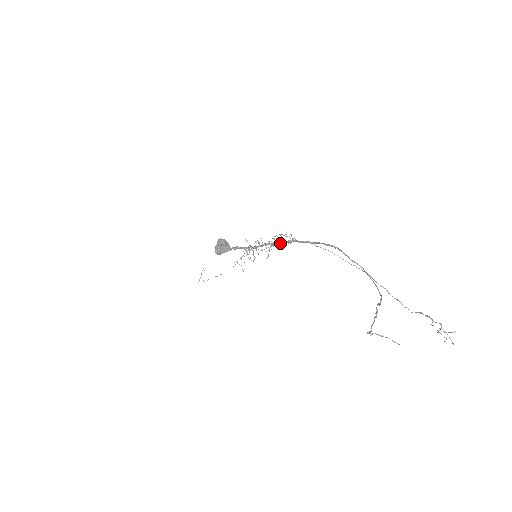
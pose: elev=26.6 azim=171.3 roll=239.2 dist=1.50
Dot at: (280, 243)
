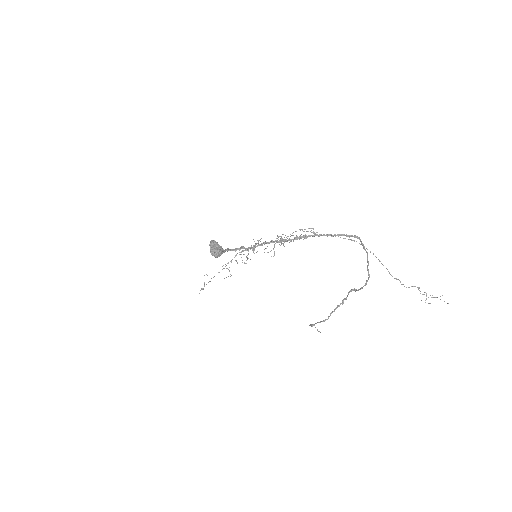
Dot at: (292, 239)
